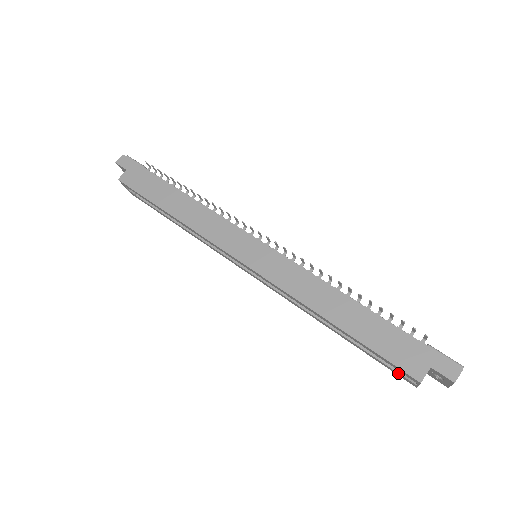
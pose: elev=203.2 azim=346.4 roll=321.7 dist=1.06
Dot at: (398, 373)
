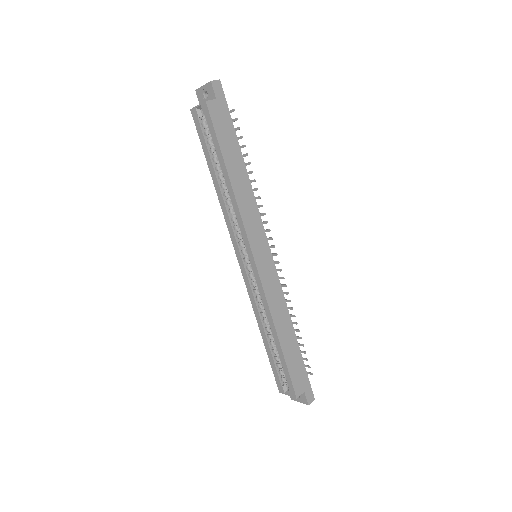
Dot at: (280, 382)
